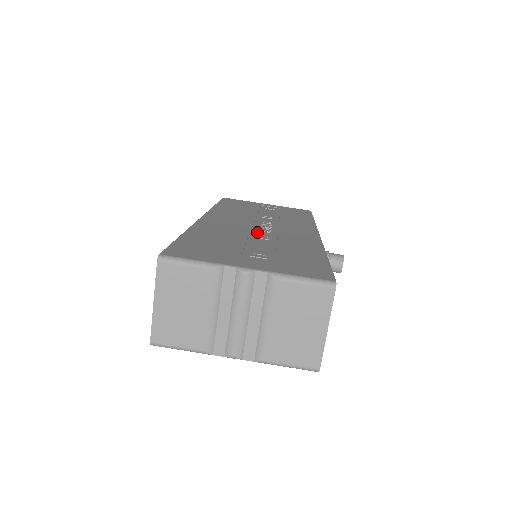
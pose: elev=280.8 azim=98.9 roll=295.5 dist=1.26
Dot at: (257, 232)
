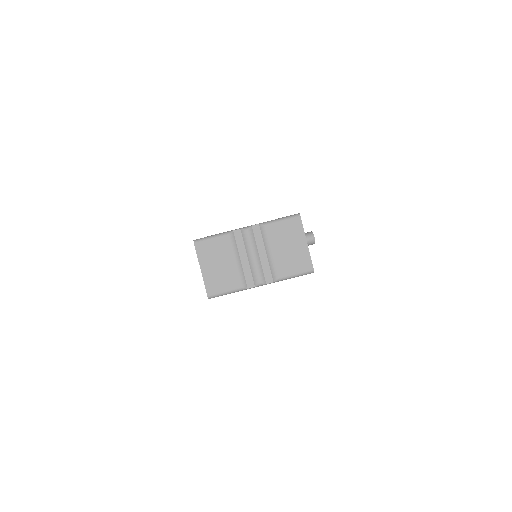
Dot at: occluded
